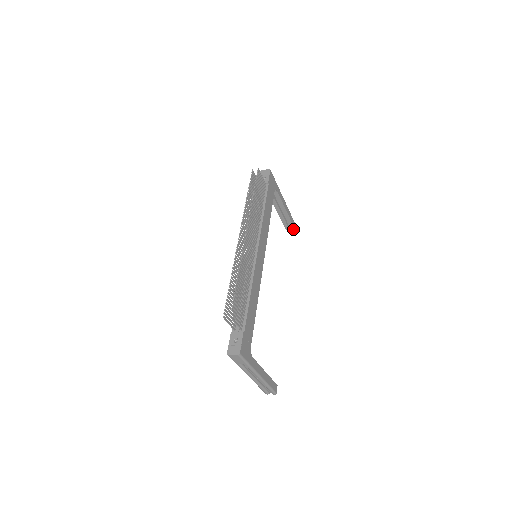
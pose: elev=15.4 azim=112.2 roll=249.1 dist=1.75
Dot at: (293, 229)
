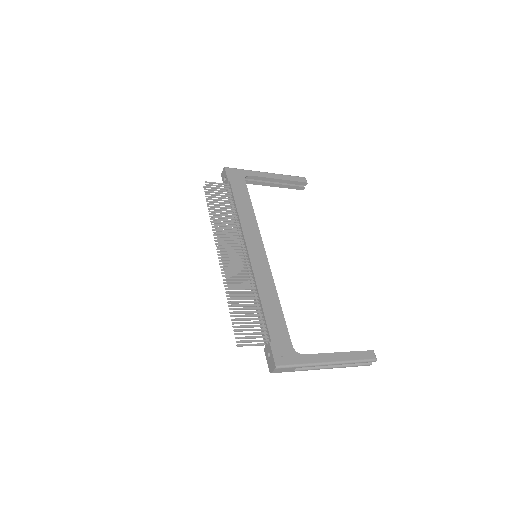
Dot at: (306, 184)
